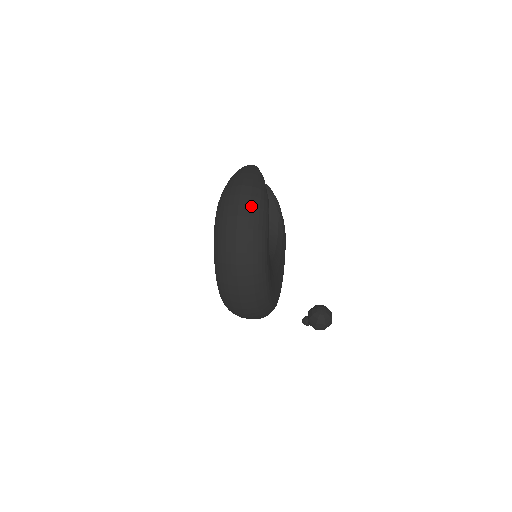
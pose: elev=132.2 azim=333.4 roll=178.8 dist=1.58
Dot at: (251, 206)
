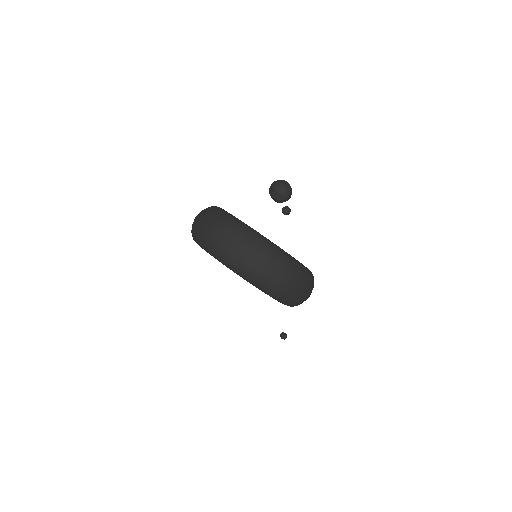
Dot at: occluded
